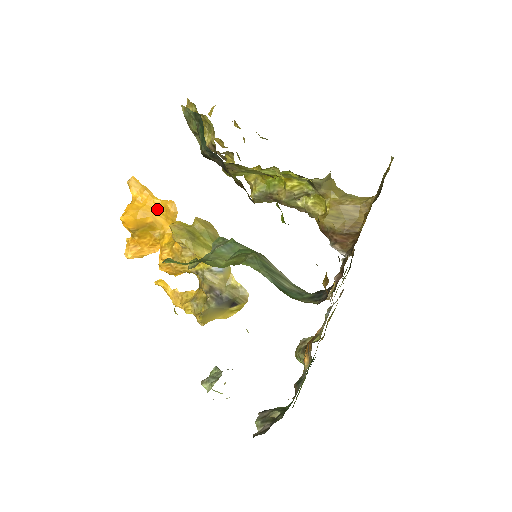
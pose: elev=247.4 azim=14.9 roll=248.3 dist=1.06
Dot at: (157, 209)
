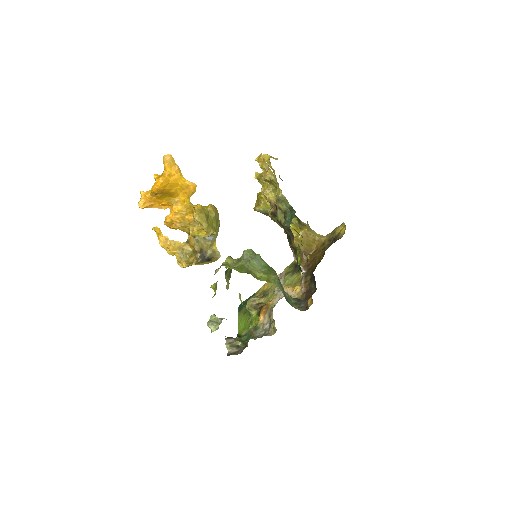
Dot at: (181, 185)
